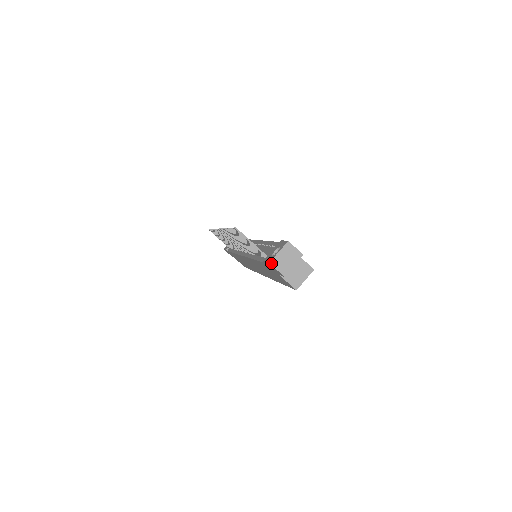
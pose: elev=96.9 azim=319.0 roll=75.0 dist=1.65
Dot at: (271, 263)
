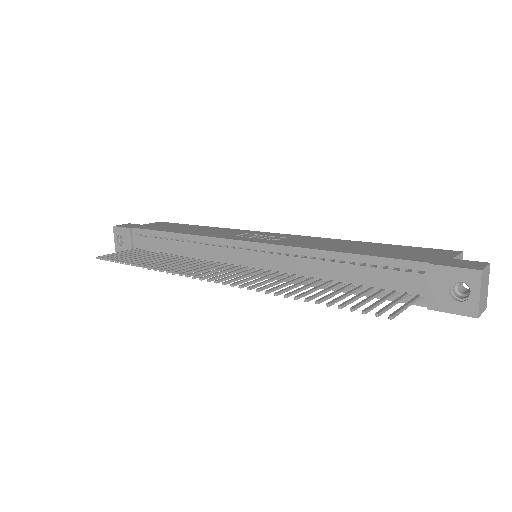
Dot at: (479, 316)
